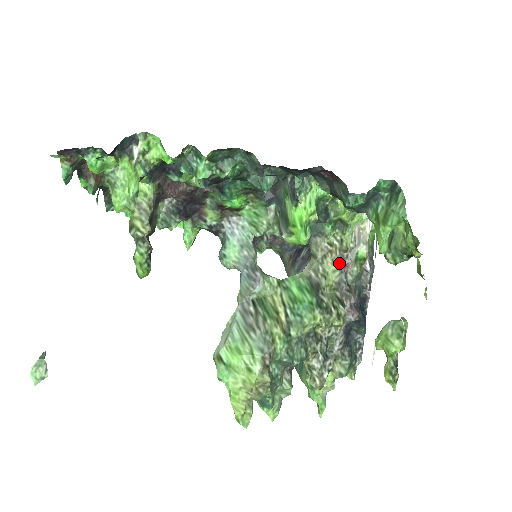
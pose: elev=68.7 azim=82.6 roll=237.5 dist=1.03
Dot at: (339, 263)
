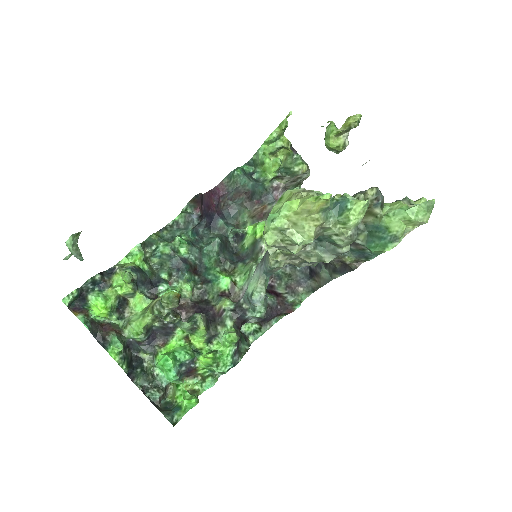
Dot at: occluded
